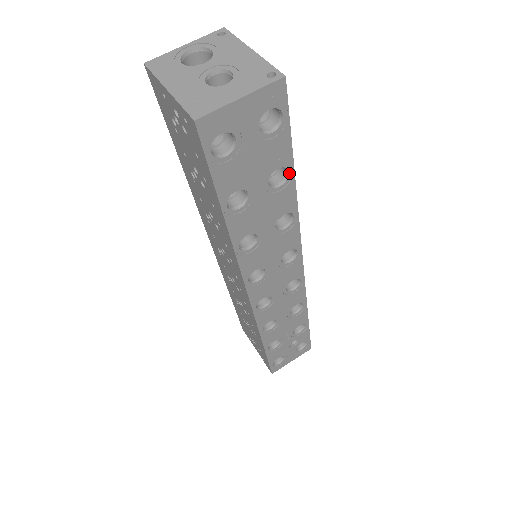
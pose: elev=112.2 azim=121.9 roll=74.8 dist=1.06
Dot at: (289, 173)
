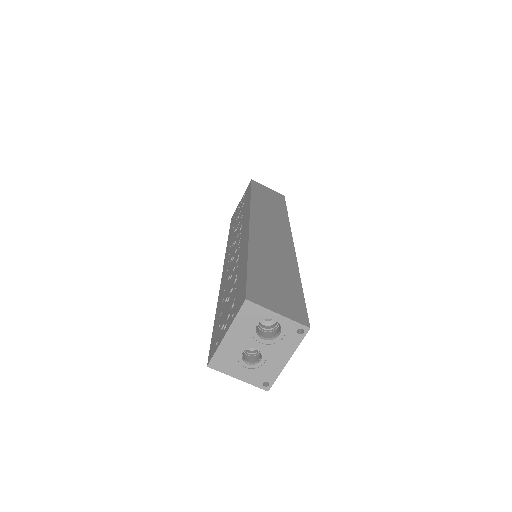
Dot at: occluded
